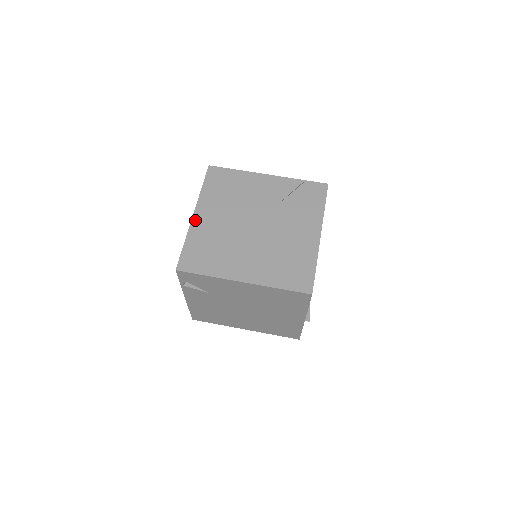
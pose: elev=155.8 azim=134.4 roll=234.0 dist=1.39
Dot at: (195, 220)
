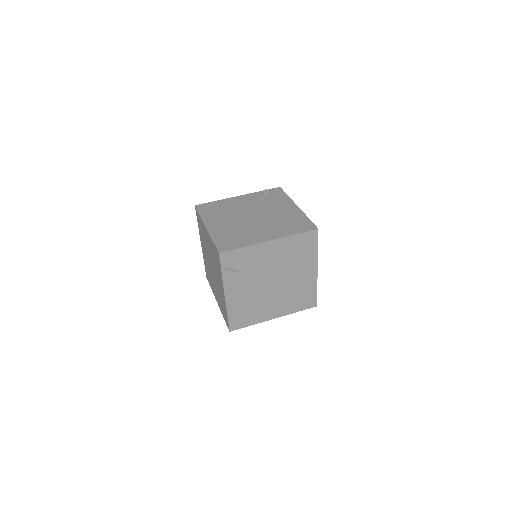
Dot at: (210, 229)
